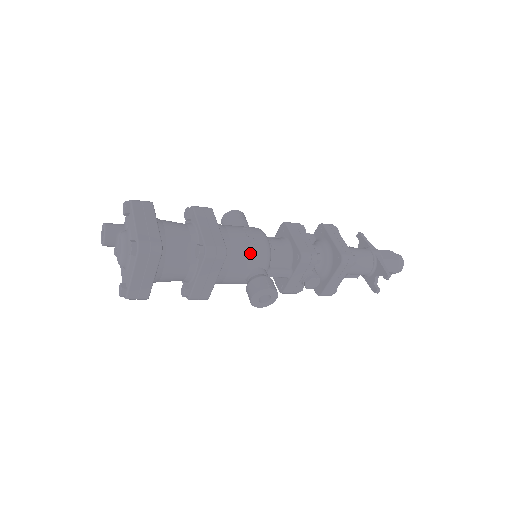
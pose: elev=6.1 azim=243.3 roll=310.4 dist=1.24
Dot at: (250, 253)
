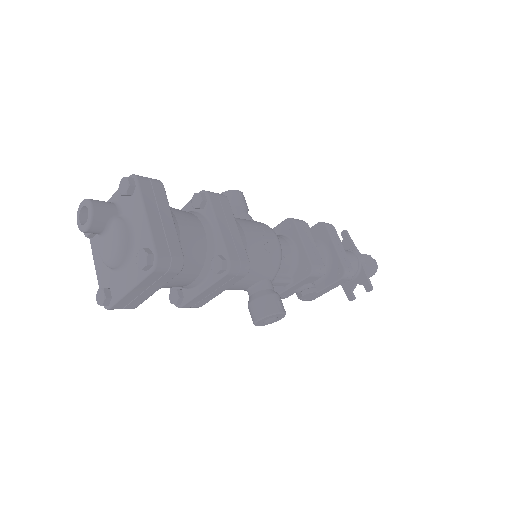
Dot at: (264, 263)
